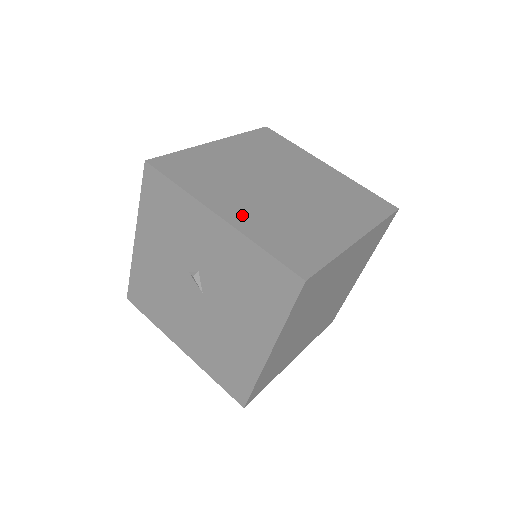
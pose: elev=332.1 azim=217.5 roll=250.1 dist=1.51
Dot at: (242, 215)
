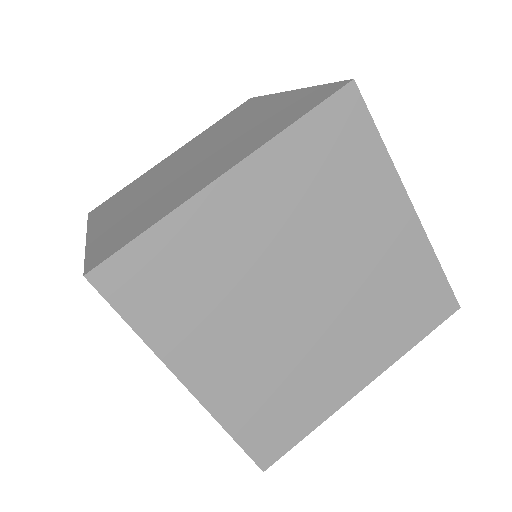
Dot at: (221, 379)
